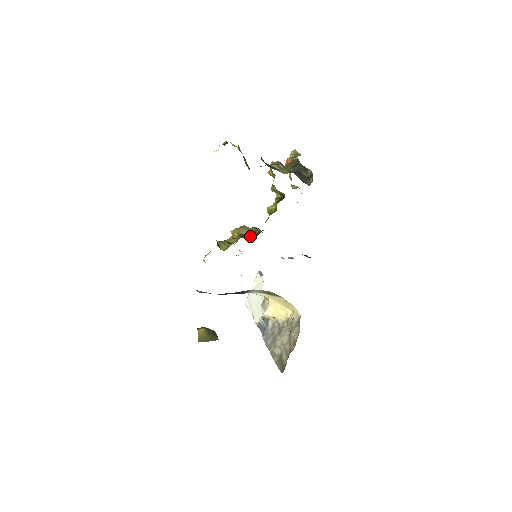
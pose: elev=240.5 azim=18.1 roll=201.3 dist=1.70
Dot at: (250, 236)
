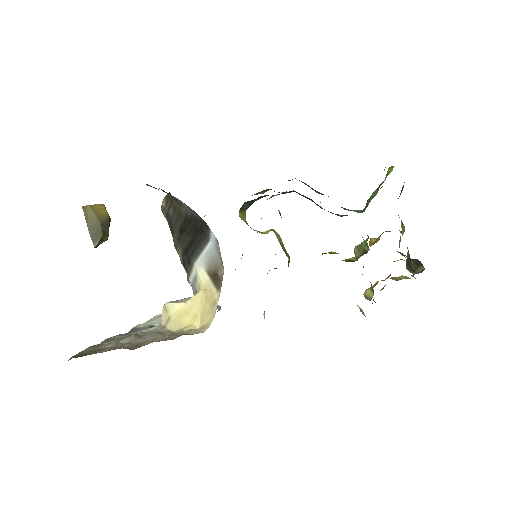
Dot at: occluded
